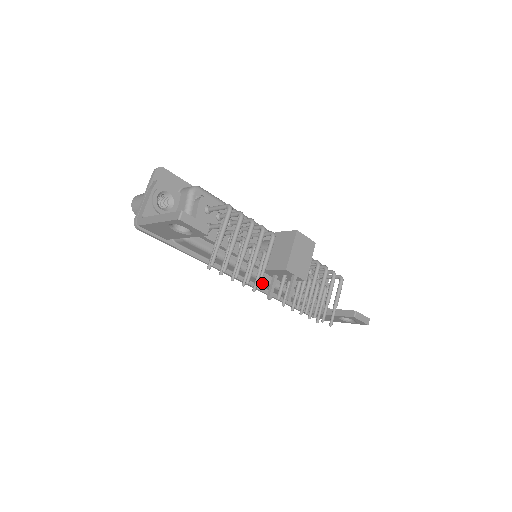
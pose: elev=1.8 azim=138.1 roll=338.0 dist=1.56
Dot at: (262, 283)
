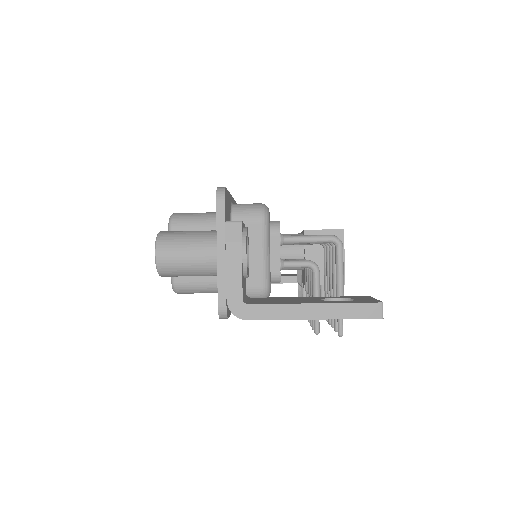
Dot at: occluded
